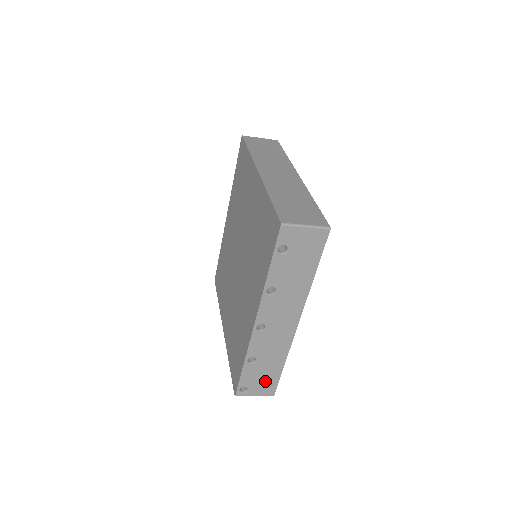
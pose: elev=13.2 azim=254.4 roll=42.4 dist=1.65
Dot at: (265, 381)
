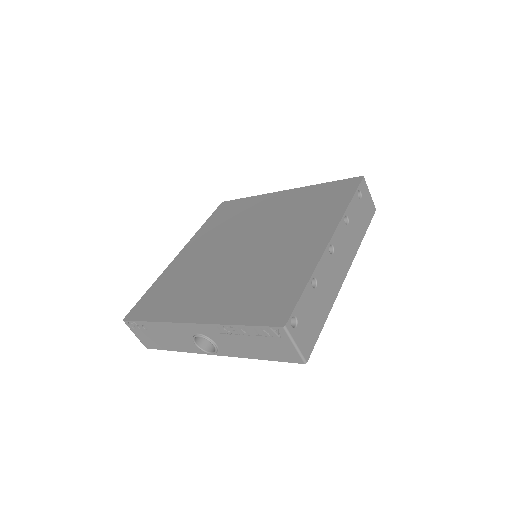
Dot at: (310, 328)
